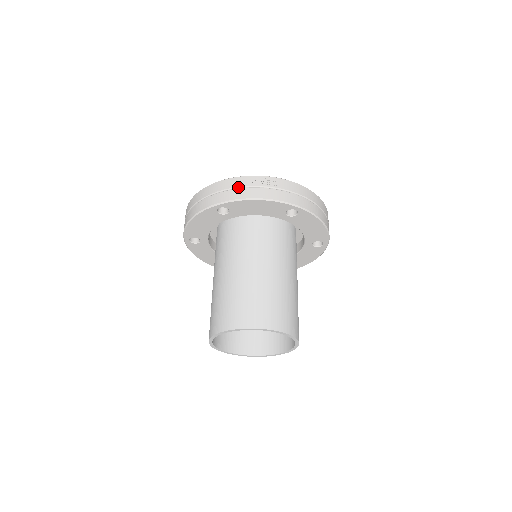
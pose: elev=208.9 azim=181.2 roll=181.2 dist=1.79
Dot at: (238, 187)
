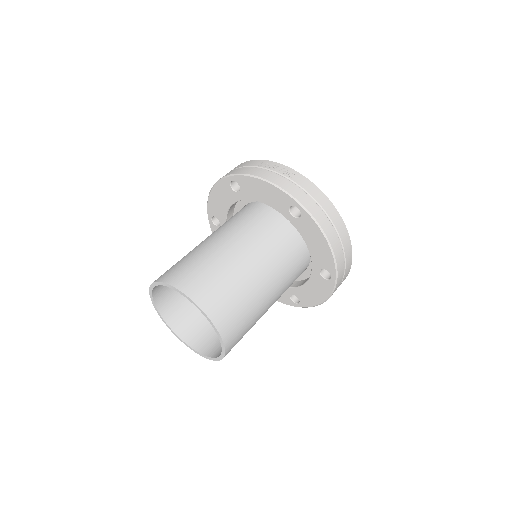
Dot at: (256, 166)
